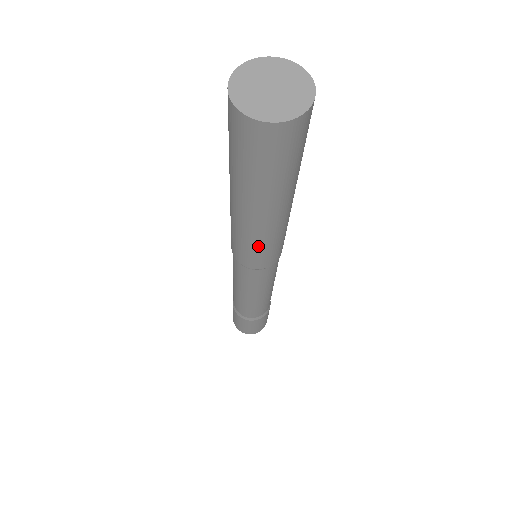
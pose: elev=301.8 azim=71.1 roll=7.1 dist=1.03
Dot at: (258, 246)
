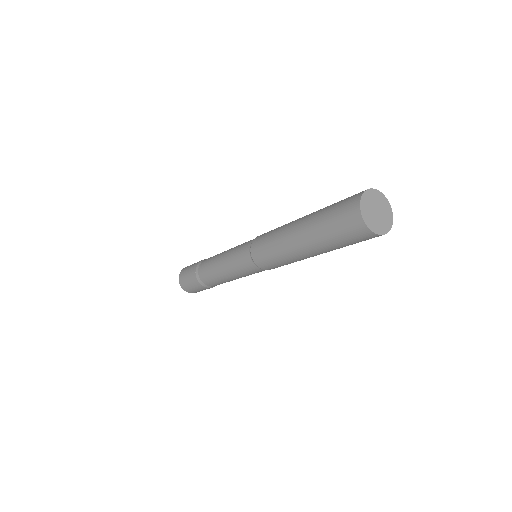
Dot at: occluded
